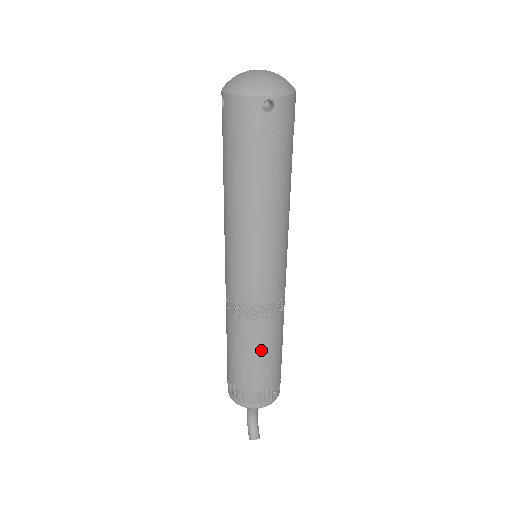
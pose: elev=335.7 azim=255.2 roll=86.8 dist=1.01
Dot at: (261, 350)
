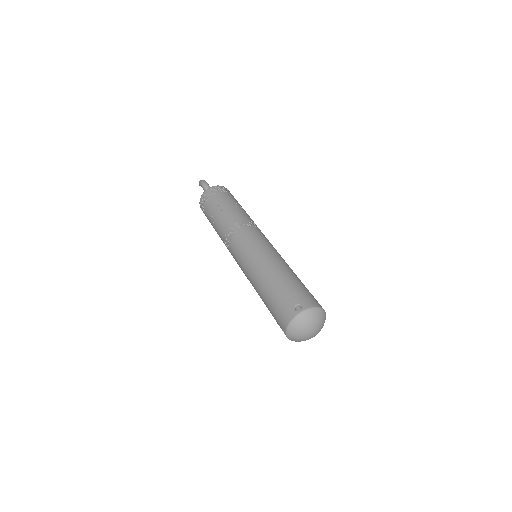
Dot at: occluded
